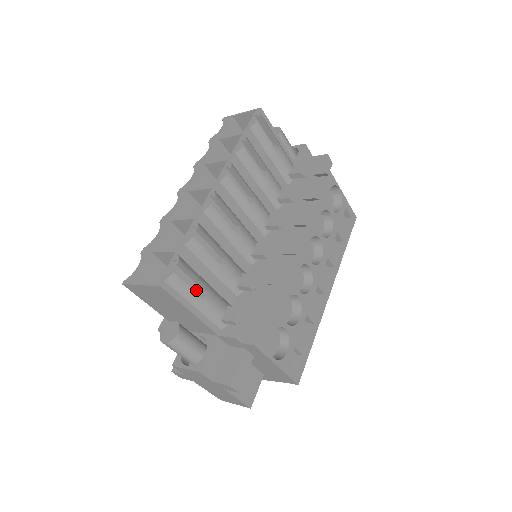
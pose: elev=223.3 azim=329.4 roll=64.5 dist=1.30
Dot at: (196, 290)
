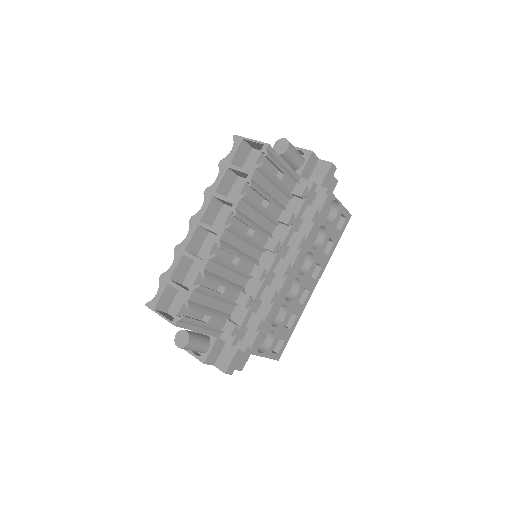
Dot at: (202, 314)
